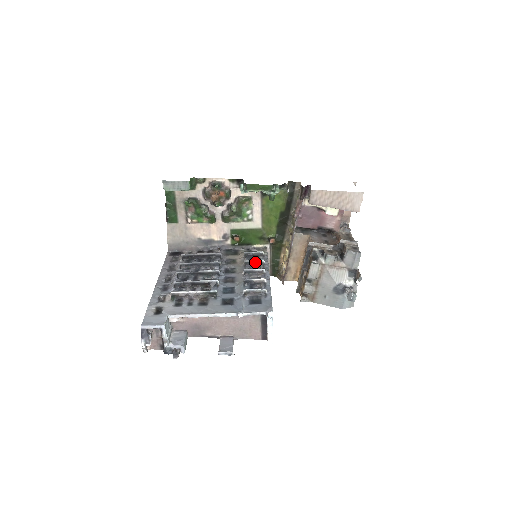
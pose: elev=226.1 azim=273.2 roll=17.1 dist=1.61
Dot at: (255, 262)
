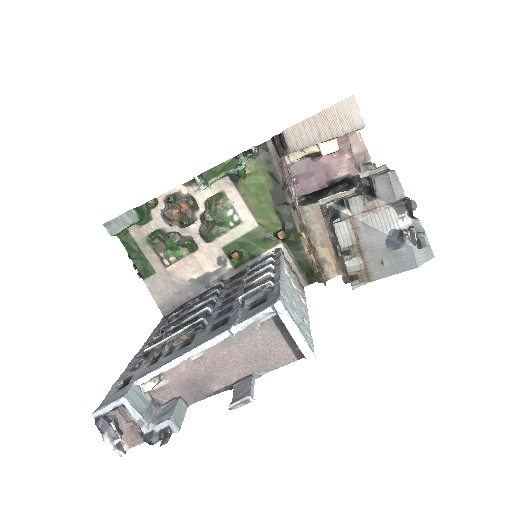
Dot at: (261, 266)
